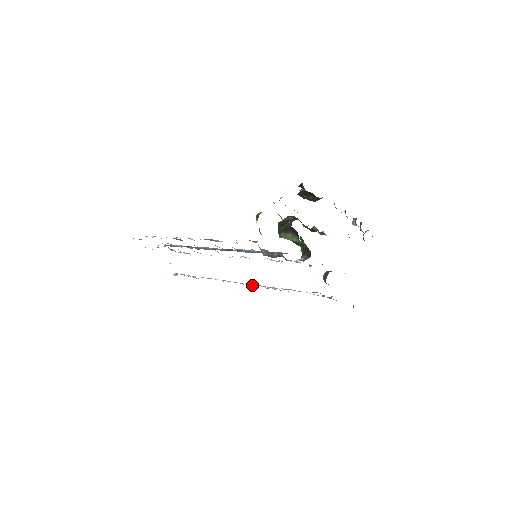
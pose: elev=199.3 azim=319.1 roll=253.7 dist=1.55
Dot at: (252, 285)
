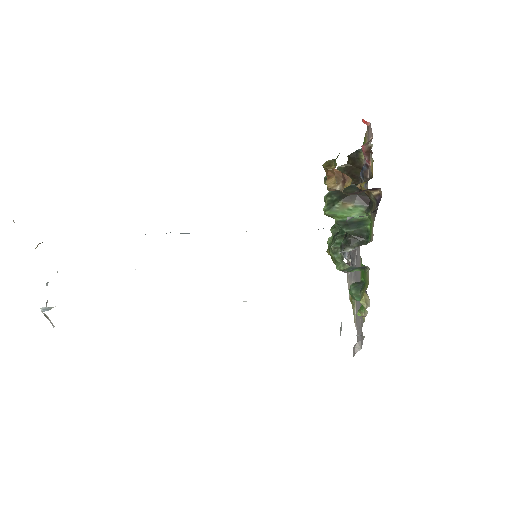
Dot at: occluded
